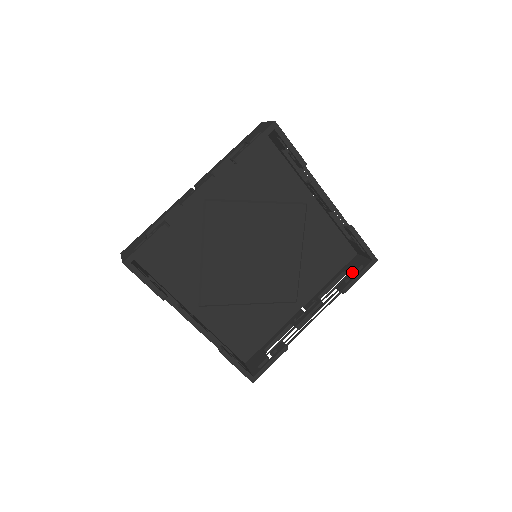
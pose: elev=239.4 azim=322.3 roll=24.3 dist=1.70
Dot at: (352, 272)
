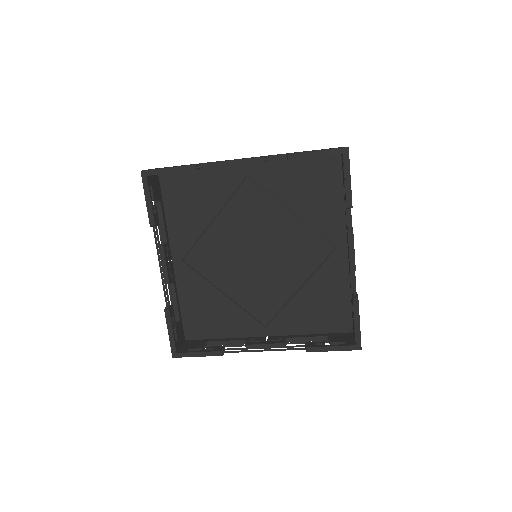
Dot at: (331, 341)
